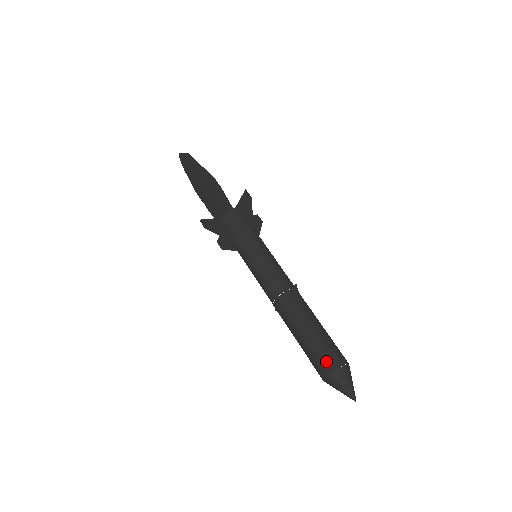
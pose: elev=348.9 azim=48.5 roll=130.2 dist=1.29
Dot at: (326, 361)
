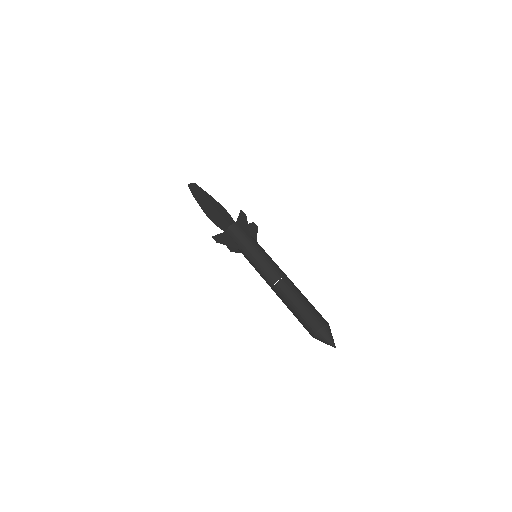
Dot at: (312, 324)
